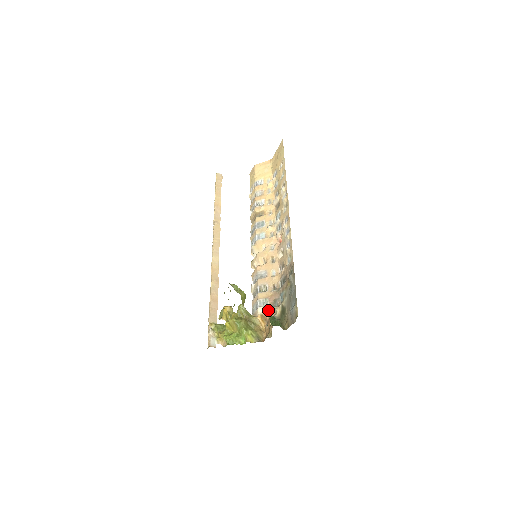
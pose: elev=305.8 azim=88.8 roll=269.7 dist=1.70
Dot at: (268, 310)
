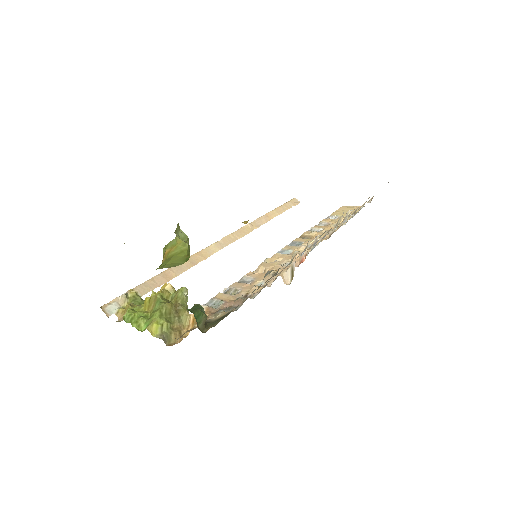
Dot at: (211, 312)
